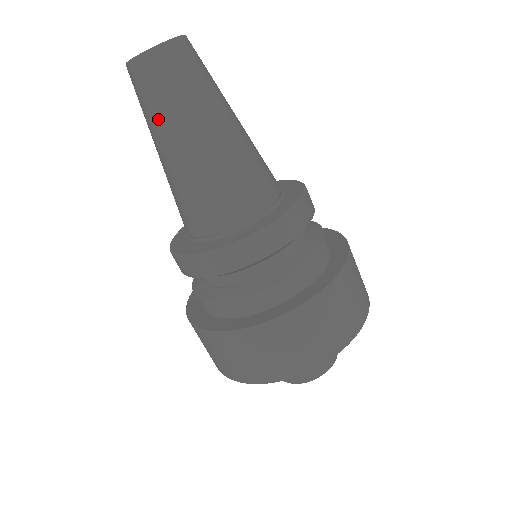
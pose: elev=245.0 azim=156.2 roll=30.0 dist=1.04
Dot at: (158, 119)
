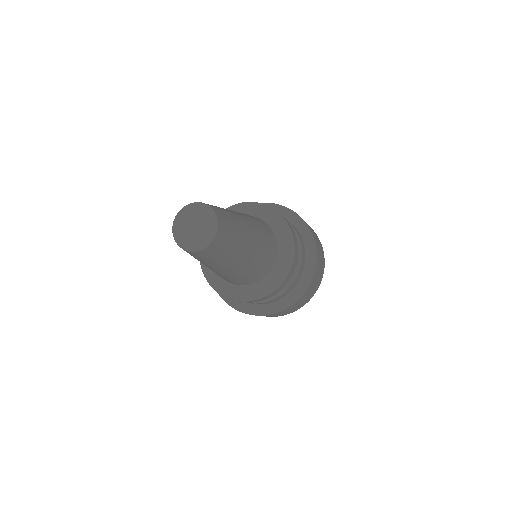
Dot at: occluded
